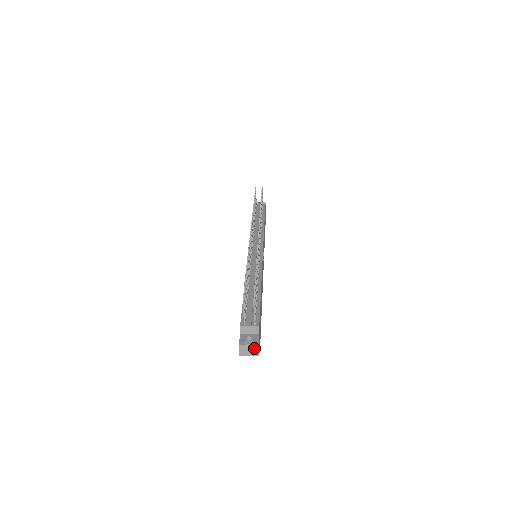
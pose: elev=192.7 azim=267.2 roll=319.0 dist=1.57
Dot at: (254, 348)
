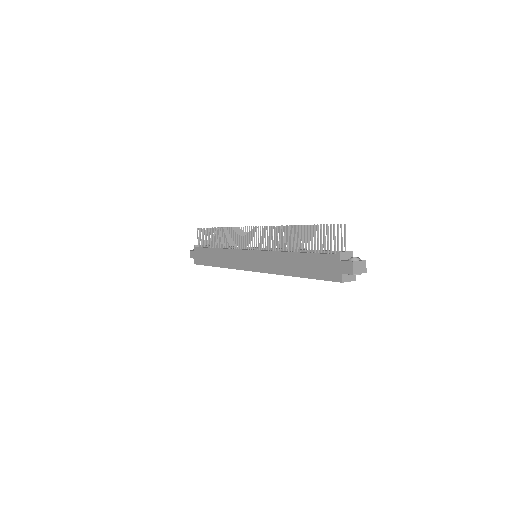
Dot at: (363, 264)
